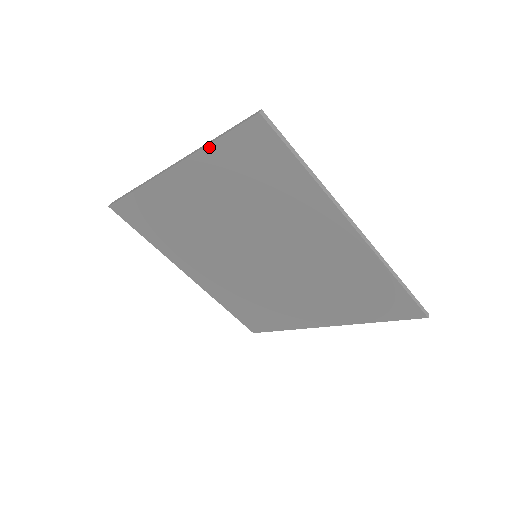
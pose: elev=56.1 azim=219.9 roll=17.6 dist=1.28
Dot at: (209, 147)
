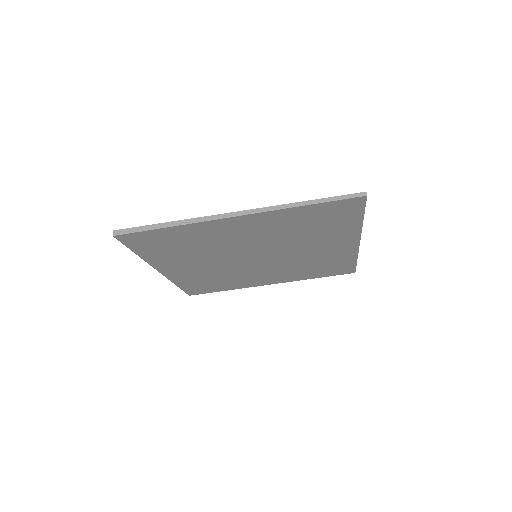
Dot at: (300, 207)
